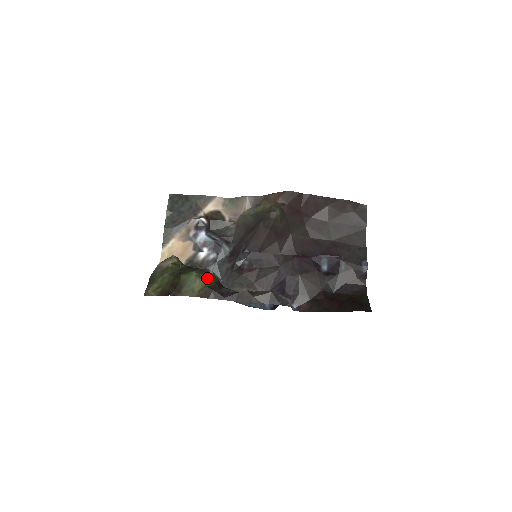
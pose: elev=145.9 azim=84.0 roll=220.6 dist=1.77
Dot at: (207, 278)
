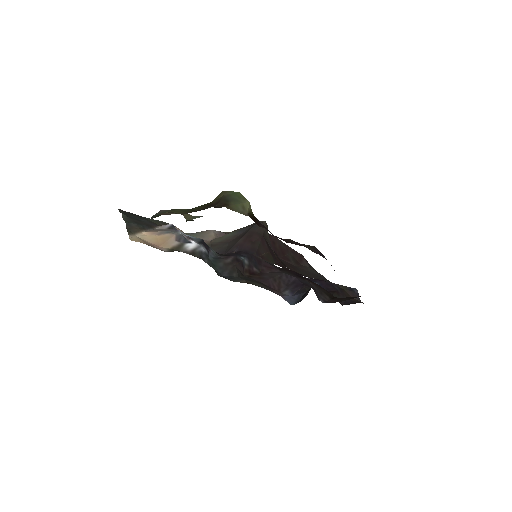
Dot at: occluded
